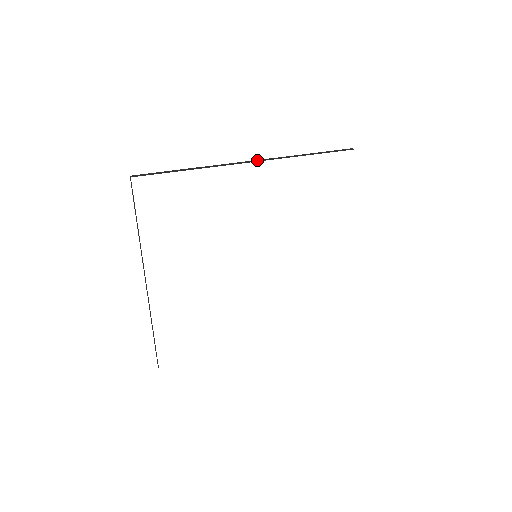
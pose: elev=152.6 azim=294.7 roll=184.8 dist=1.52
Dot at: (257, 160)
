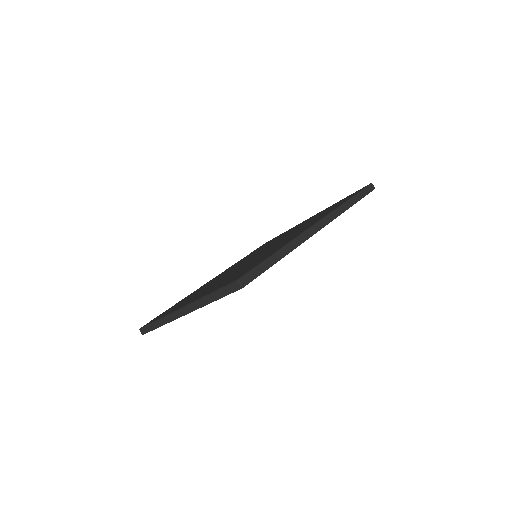
Dot at: (321, 223)
